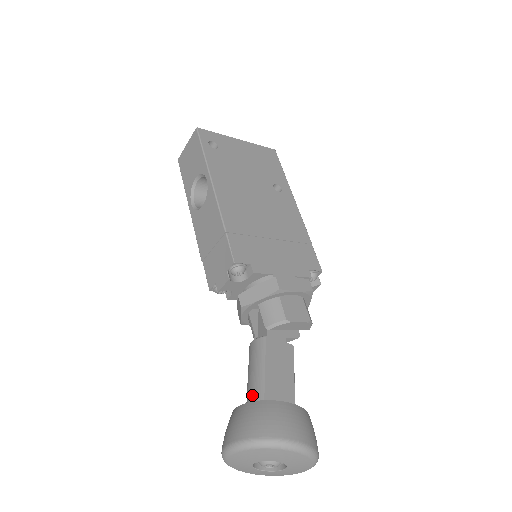
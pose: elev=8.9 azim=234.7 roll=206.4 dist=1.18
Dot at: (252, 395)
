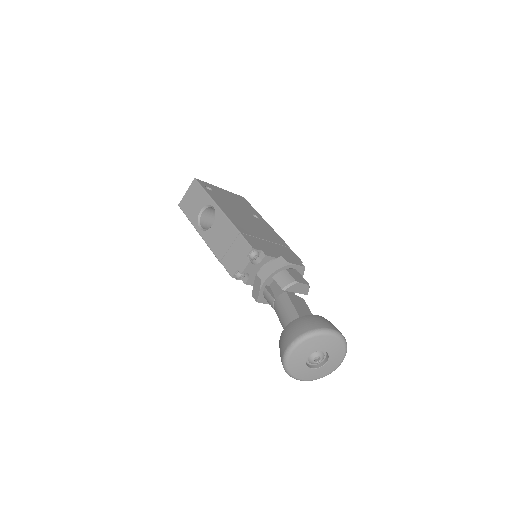
Dot at: occluded
